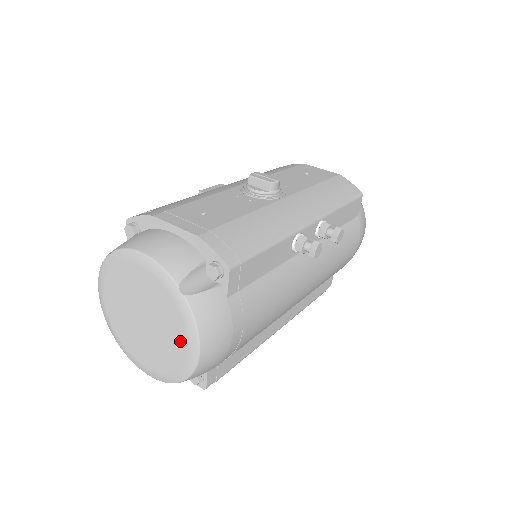
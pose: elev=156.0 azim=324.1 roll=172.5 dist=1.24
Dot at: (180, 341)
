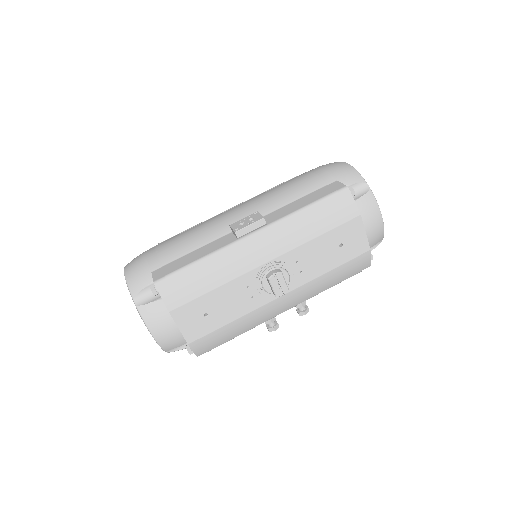
Dot at: occluded
